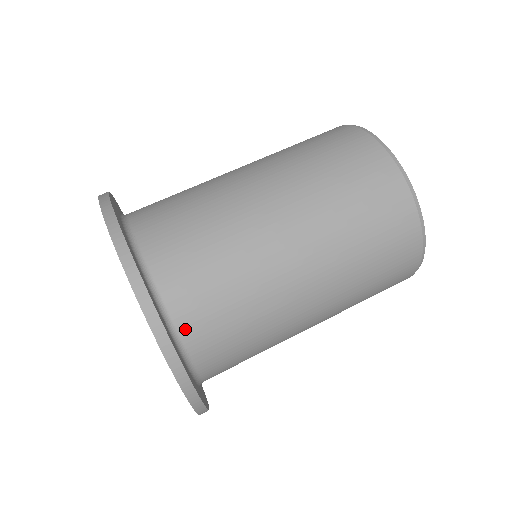
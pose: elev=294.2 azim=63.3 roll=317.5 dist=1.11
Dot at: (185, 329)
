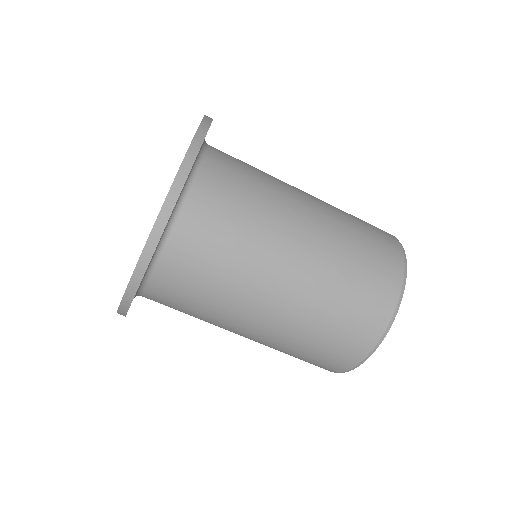
Dot at: (161, 269)
